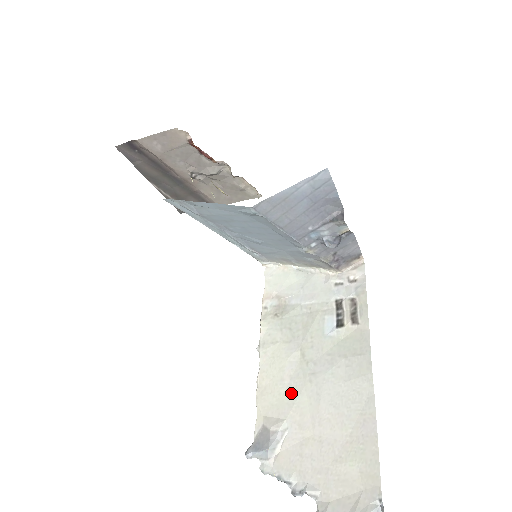
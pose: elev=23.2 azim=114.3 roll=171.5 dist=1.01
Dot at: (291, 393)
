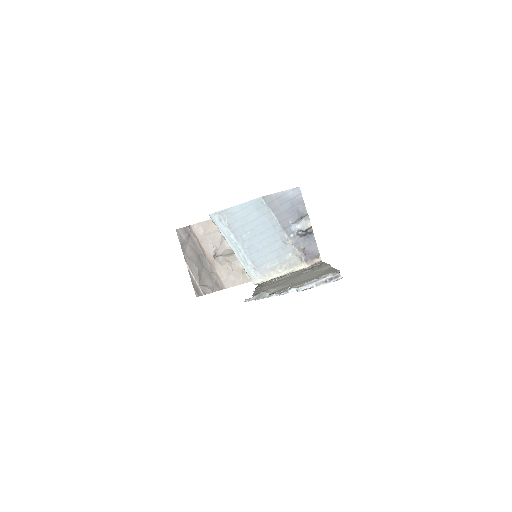
Dot at: (278, 285)
